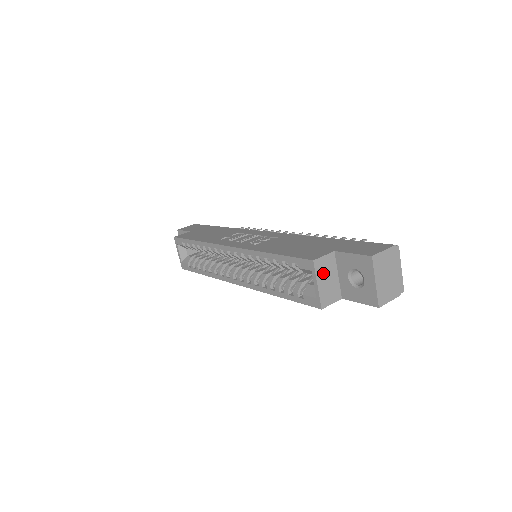
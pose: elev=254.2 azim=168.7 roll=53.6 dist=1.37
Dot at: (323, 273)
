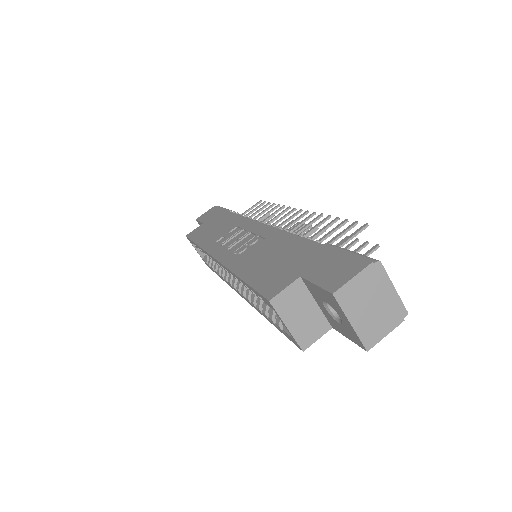
Dot at: (291, 309)
